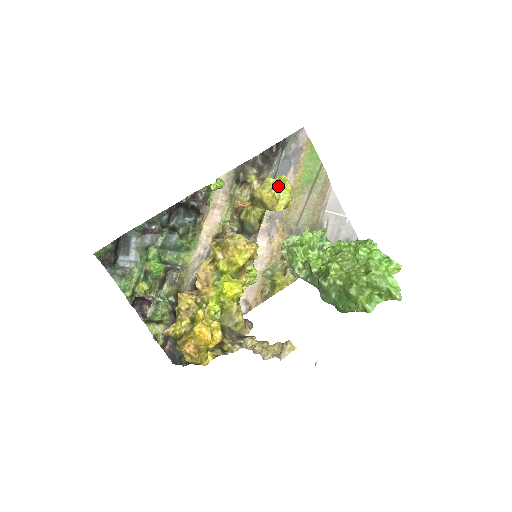
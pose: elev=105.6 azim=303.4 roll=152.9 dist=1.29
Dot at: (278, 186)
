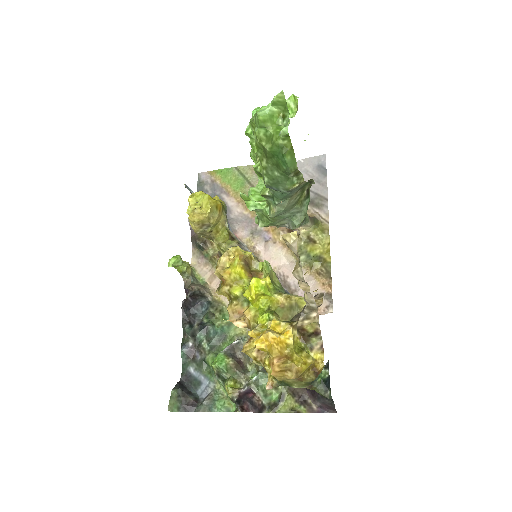
Dot at: (191, 203)
